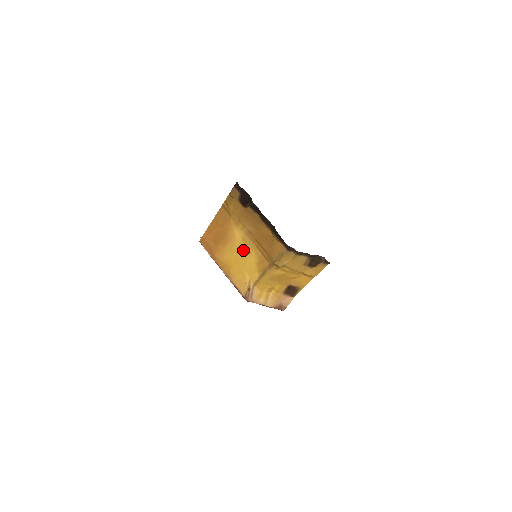
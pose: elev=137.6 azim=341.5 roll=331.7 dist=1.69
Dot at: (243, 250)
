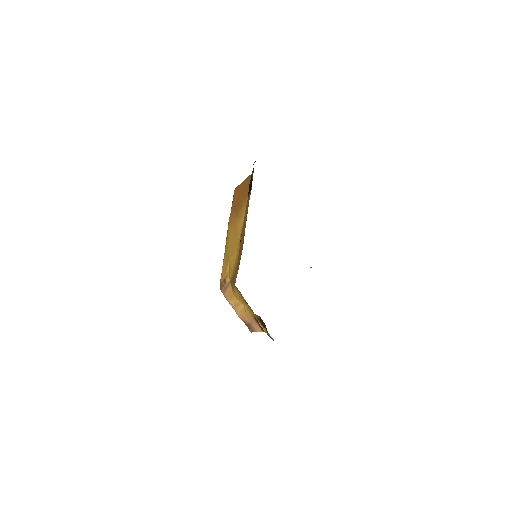
Dot at: (237, 239)
